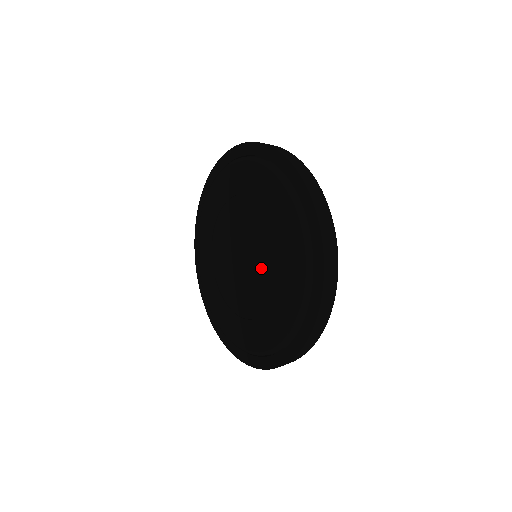
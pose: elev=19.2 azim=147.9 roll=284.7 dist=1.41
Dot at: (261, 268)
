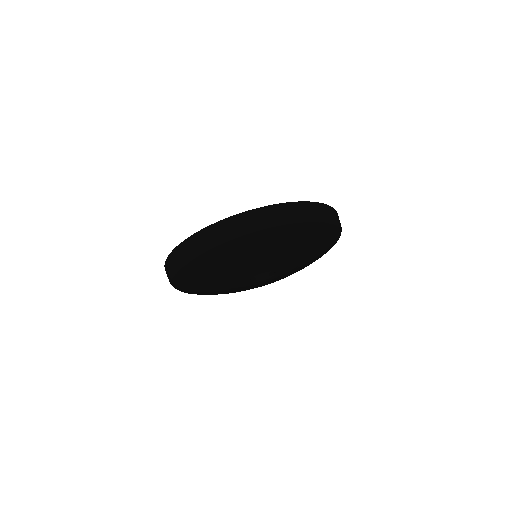
Dot at: occluded
